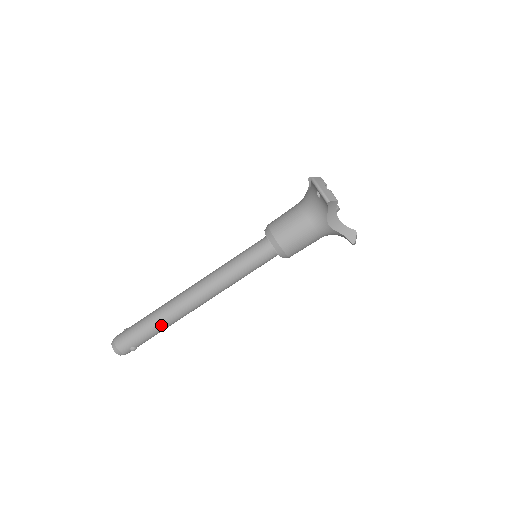
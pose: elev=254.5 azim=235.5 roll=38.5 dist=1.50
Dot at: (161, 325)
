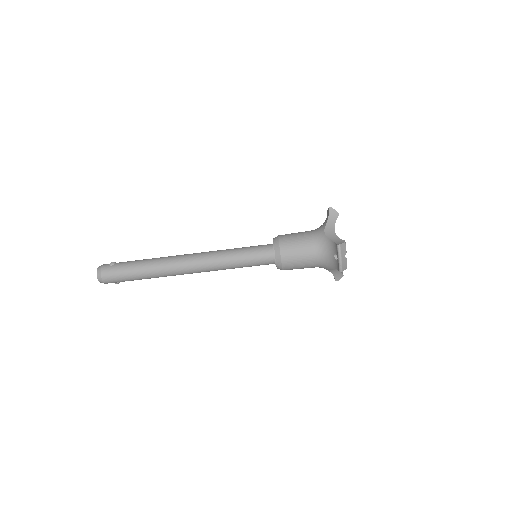
Dot at: occluded
